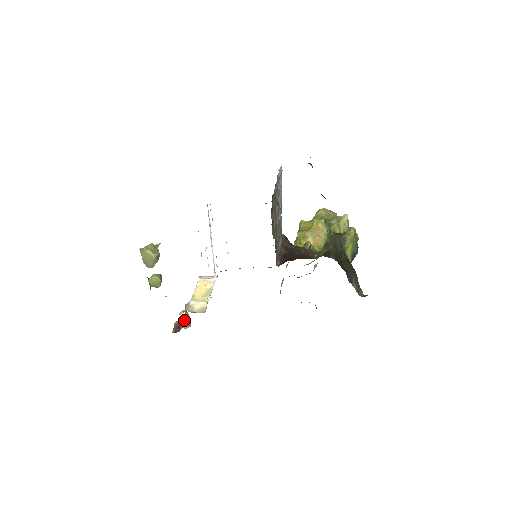
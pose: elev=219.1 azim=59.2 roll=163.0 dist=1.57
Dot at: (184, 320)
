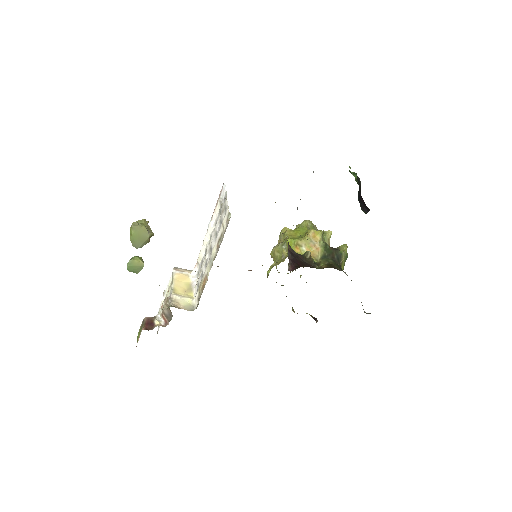
Dot at: (157, 316)
